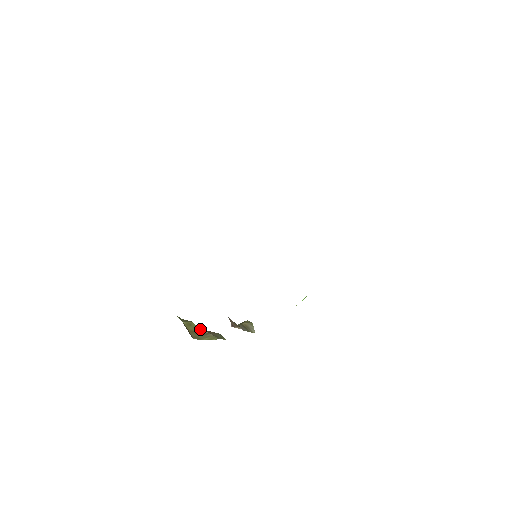
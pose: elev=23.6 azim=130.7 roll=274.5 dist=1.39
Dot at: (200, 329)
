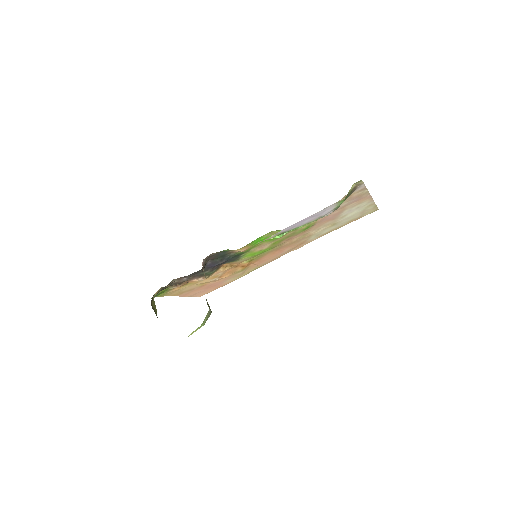
Dot at: occluded
